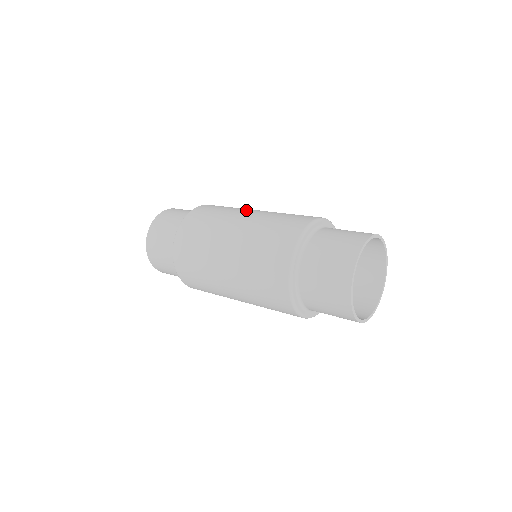
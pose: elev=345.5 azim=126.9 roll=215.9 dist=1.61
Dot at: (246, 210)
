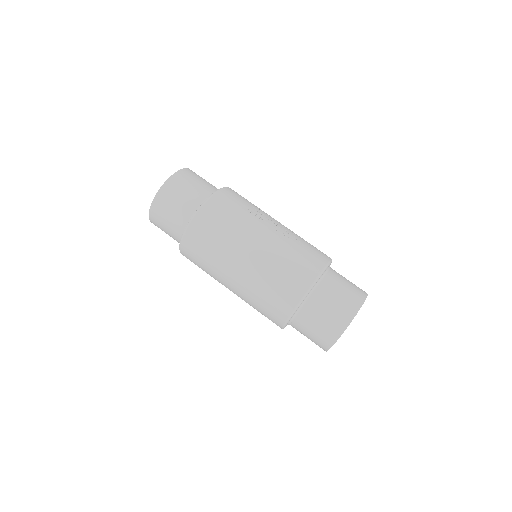
Dot at: (245, 243)
